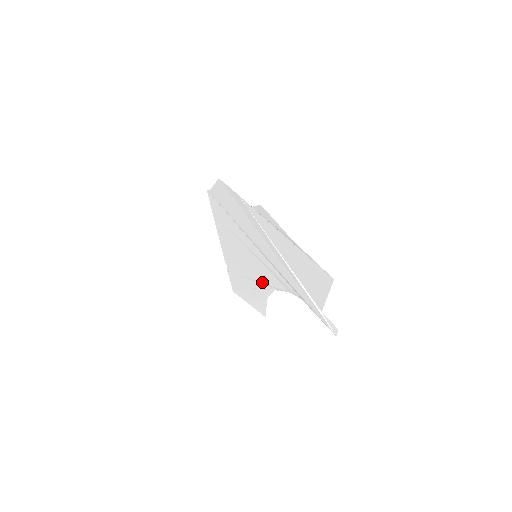
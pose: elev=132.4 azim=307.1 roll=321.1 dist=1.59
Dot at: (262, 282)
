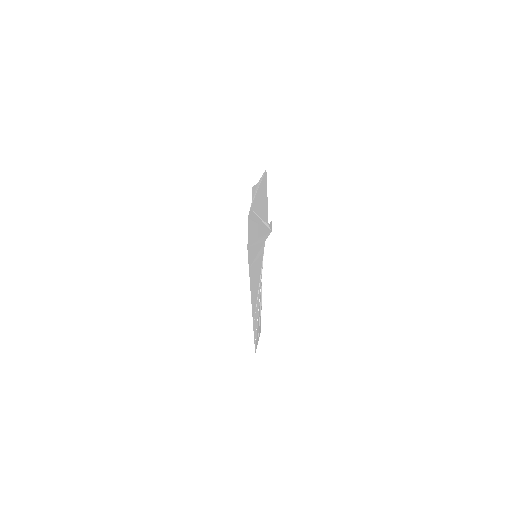
Dot at: (259, 284)
